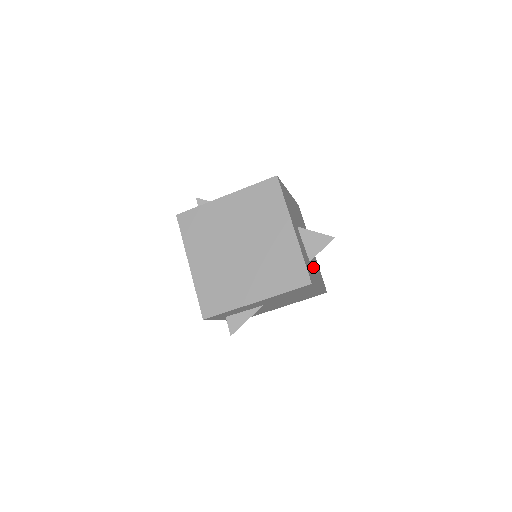
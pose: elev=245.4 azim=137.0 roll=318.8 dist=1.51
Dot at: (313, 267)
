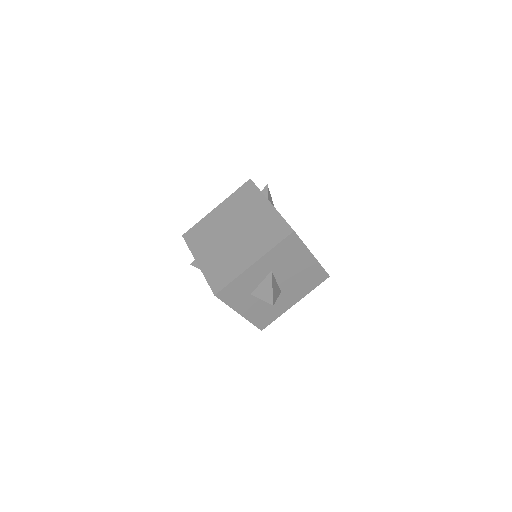
Dot at: (255, 302)
